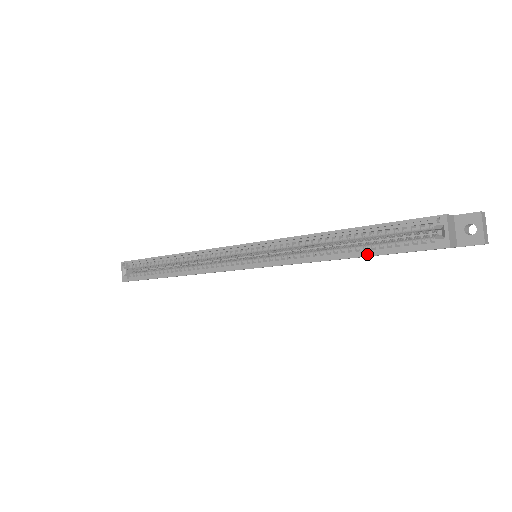
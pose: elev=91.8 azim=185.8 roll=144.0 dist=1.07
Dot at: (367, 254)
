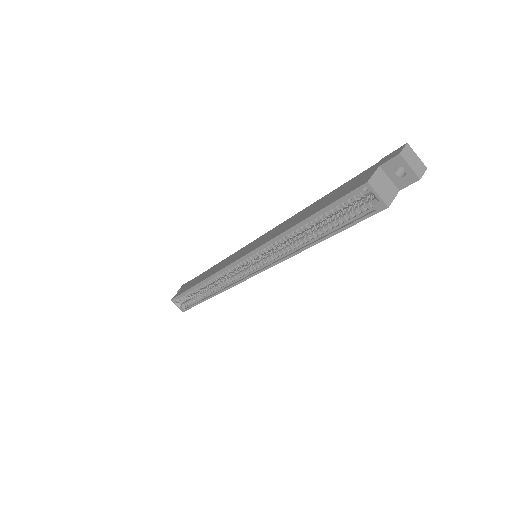
Dot at: (329, 235)
